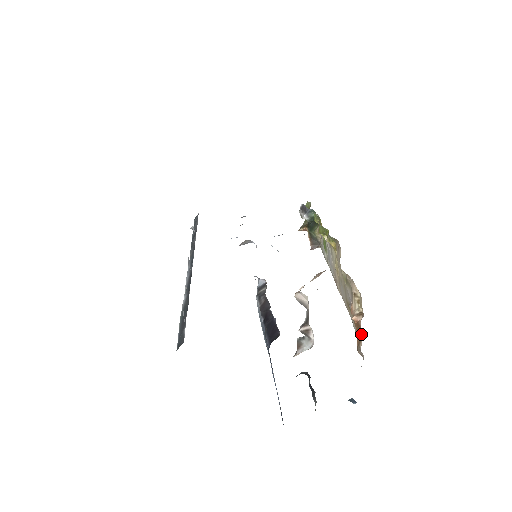
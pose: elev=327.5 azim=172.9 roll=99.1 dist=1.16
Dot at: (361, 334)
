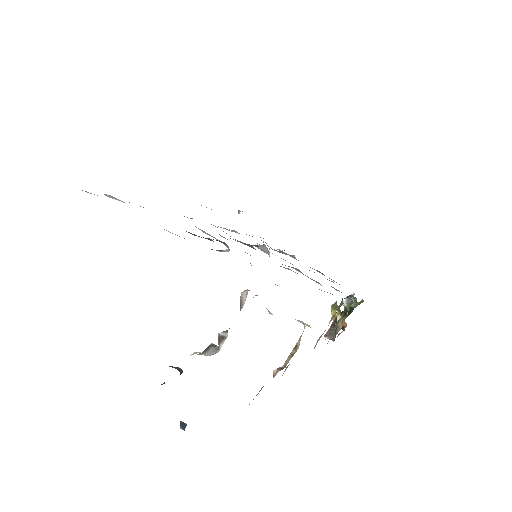
Dot at: (263, 386)
